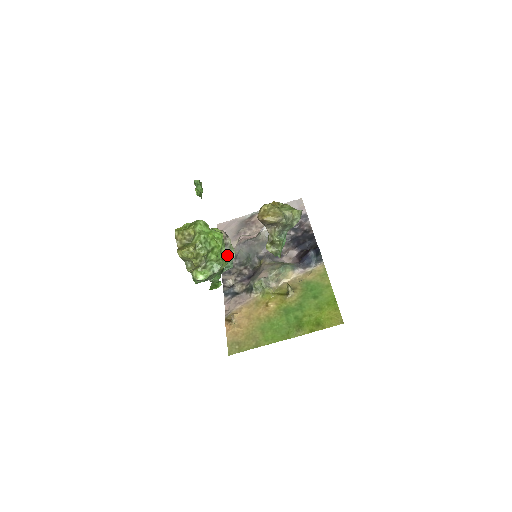
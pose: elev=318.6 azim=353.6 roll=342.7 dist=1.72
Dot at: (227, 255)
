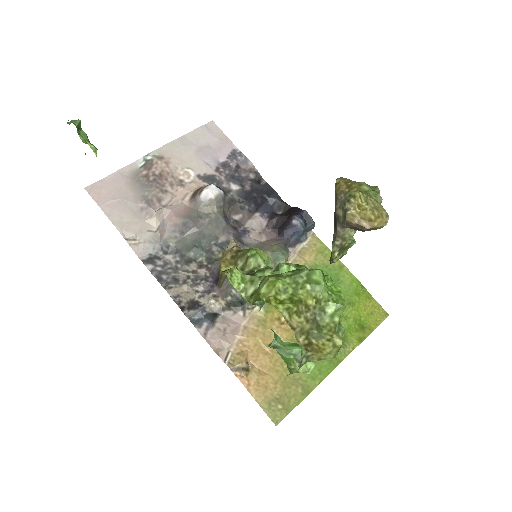
Dot at: occluded
